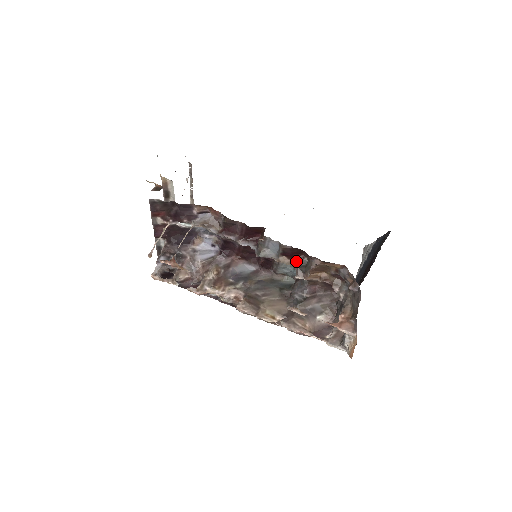
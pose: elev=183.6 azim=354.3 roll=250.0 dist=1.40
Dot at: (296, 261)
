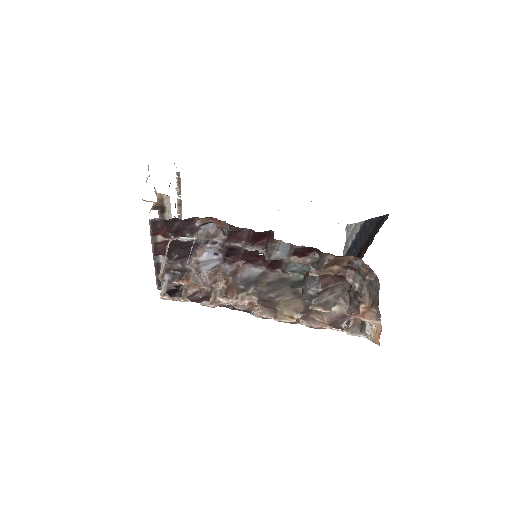
Dot at: (307, 259)
